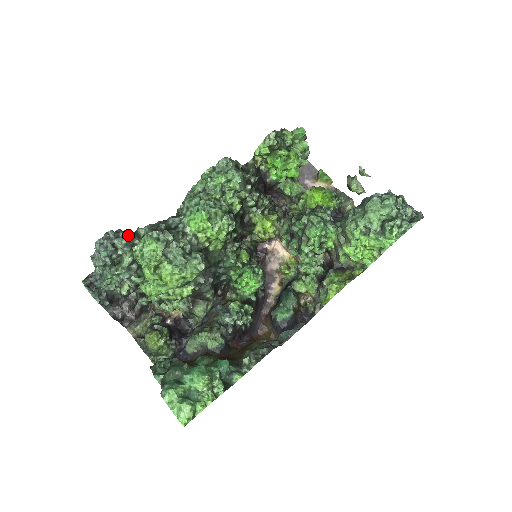
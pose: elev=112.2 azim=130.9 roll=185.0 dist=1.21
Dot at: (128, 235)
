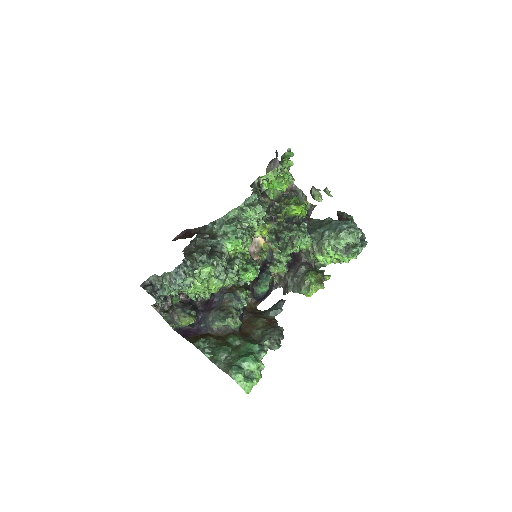
Dot at: (190, 261)
